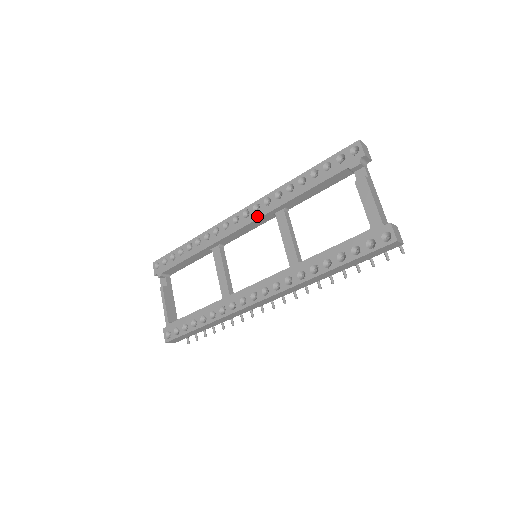
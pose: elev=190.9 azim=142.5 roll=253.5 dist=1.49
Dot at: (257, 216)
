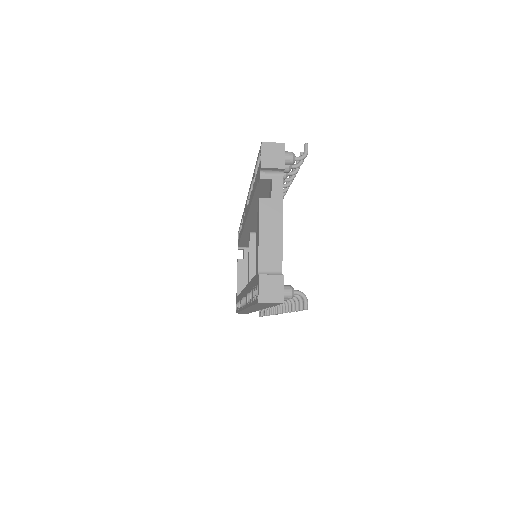
Dot at: (246, 214)
